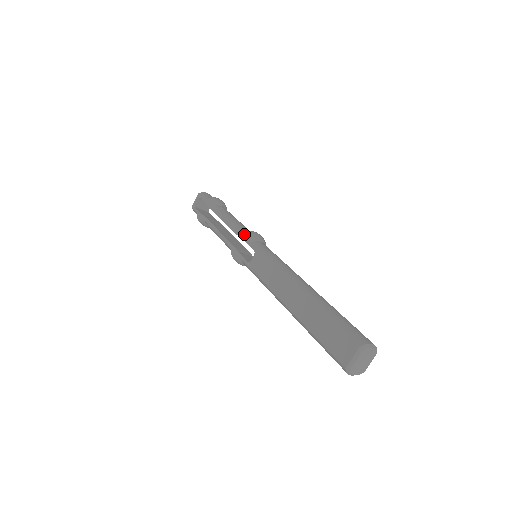
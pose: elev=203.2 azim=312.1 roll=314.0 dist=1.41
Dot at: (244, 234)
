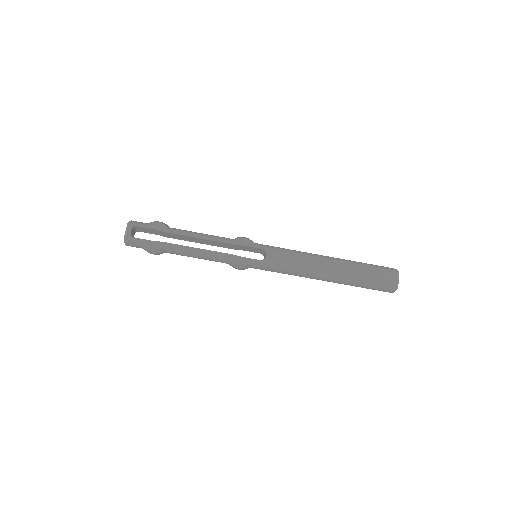
Dot at: (241, 240)
